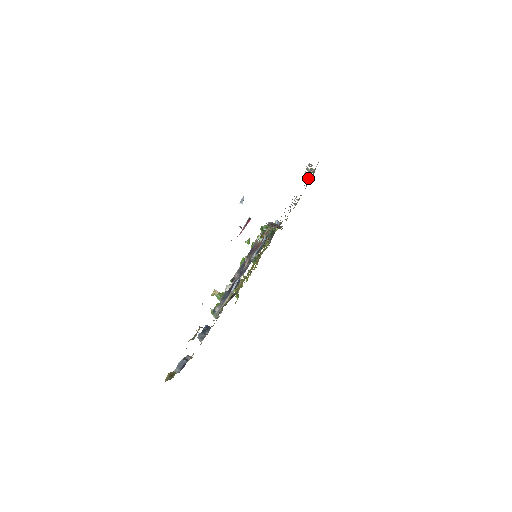
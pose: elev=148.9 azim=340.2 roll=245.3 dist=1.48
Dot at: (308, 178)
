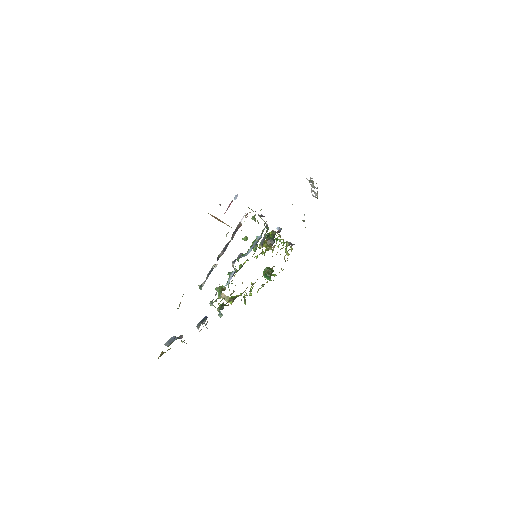
Dot at: (316, 197)
